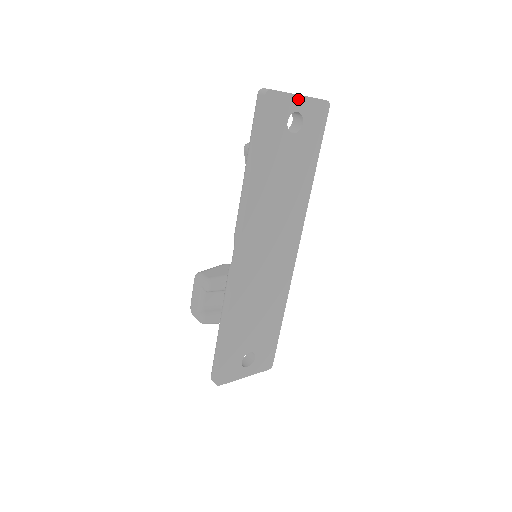
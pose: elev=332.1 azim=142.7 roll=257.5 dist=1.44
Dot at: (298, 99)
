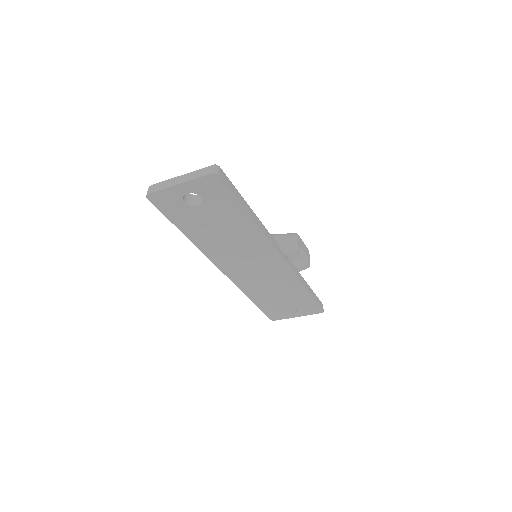
Dot at: (179, 187)
